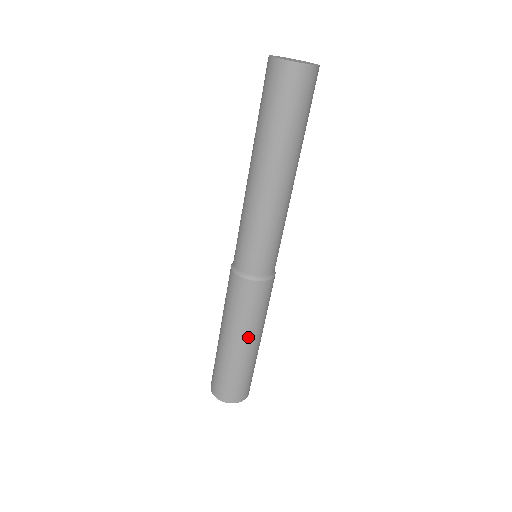
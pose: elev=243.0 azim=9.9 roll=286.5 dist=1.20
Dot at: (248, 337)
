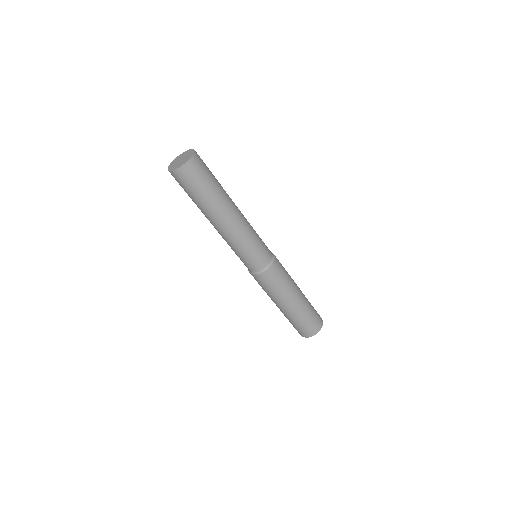
Dot at: (296, 289)
